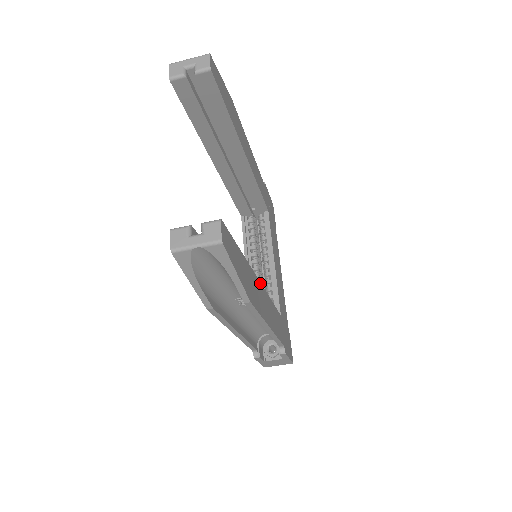
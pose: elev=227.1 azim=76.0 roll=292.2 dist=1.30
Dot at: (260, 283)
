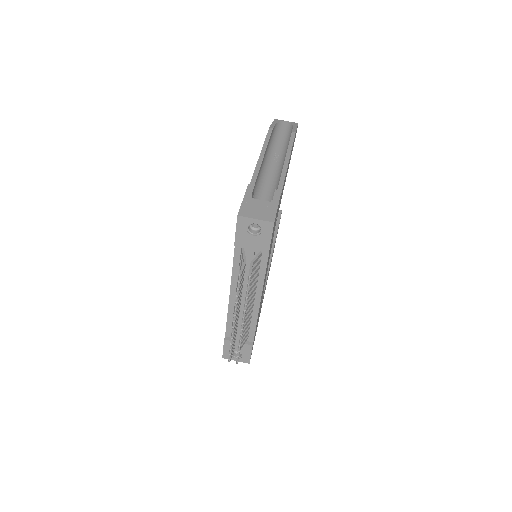
Dot at: occluded
